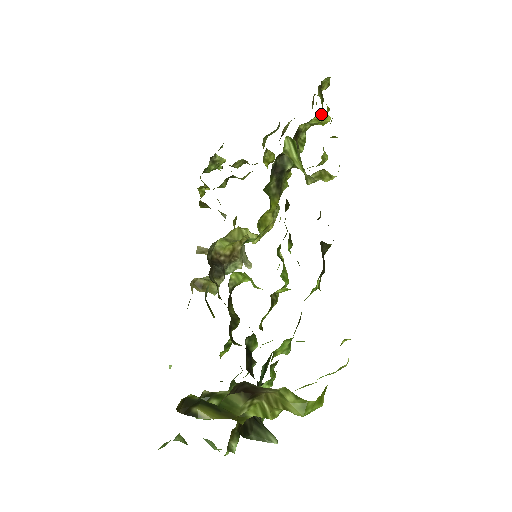
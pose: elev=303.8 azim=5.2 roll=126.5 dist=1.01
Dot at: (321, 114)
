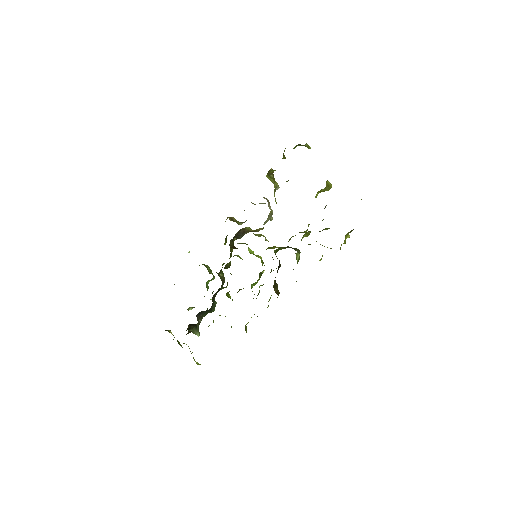
Dot at: occluded
